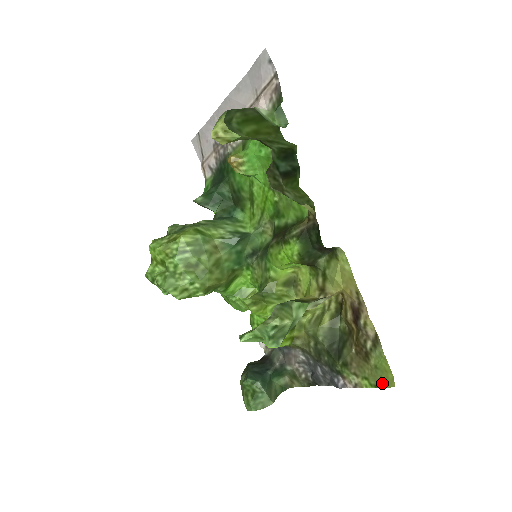
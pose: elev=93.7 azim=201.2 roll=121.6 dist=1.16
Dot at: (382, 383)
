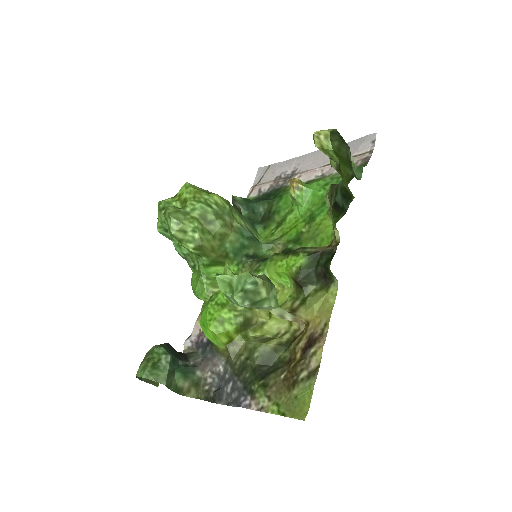
Dot at: (292, 413)
